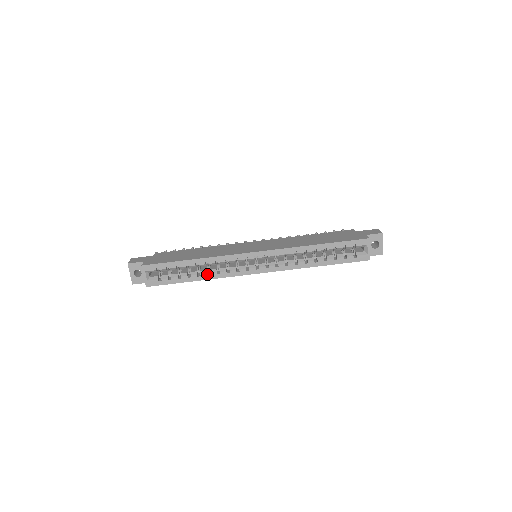
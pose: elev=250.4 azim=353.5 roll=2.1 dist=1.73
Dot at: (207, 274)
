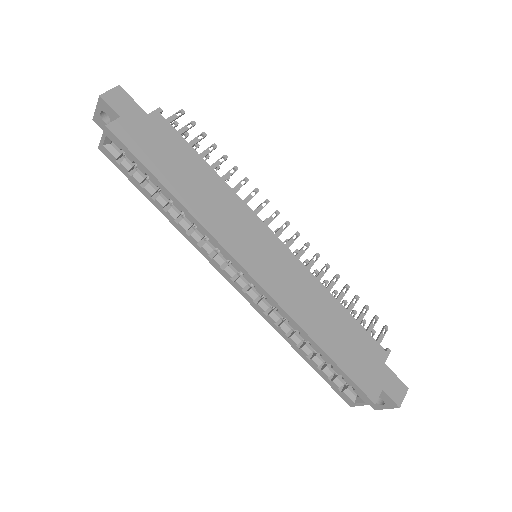
Dot at: (177, 217)
